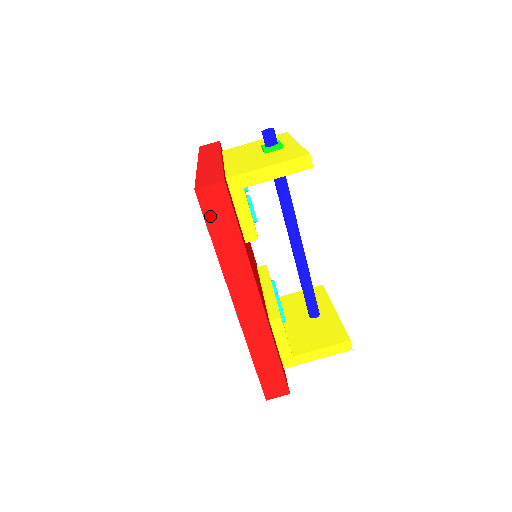
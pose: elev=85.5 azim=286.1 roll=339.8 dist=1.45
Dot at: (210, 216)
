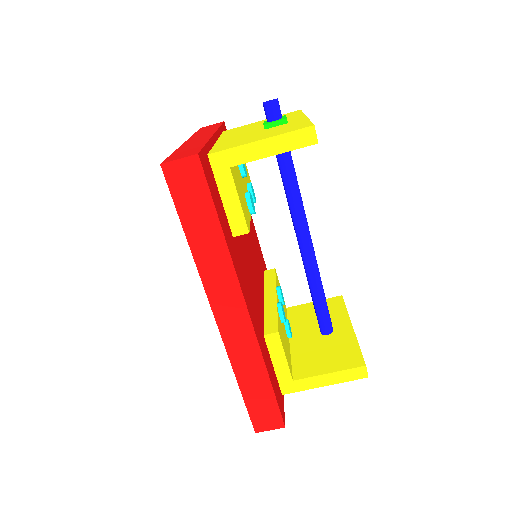
Dot at: (181, 199)
